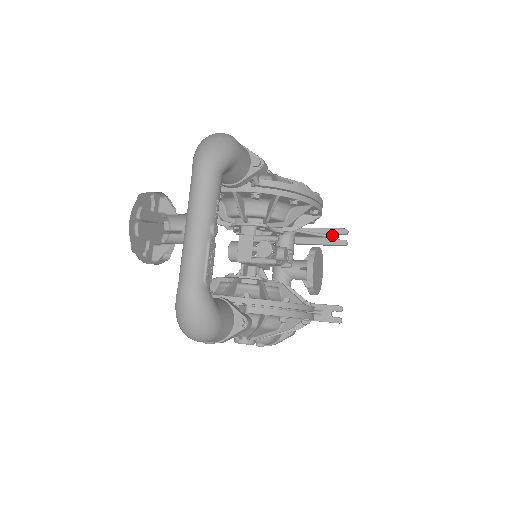
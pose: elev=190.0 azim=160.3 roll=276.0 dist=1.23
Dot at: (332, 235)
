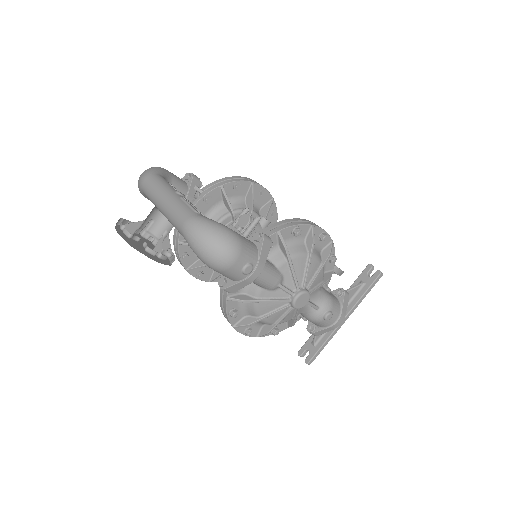
Dot at: occluded
